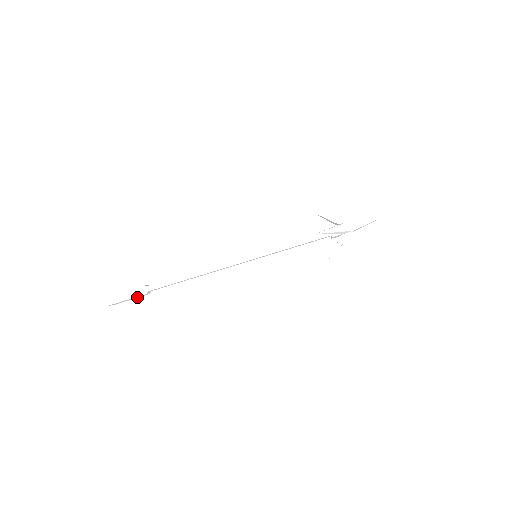
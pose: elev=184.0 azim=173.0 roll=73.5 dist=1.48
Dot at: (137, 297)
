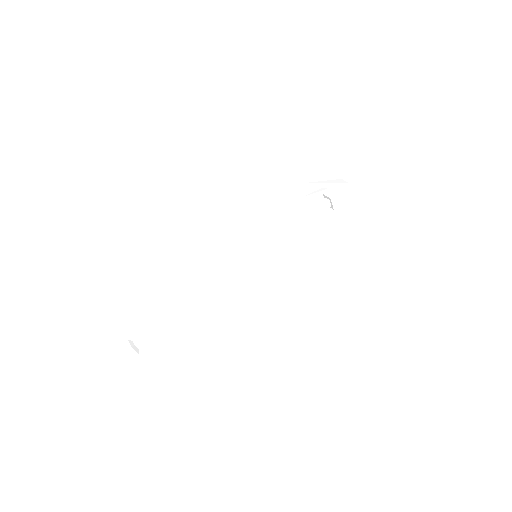
Dot at: (122, 363)
